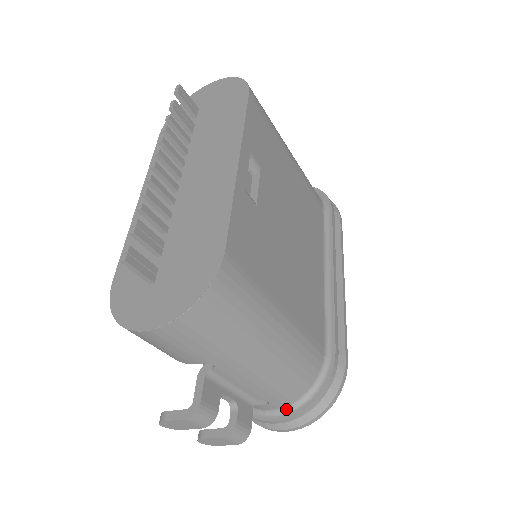
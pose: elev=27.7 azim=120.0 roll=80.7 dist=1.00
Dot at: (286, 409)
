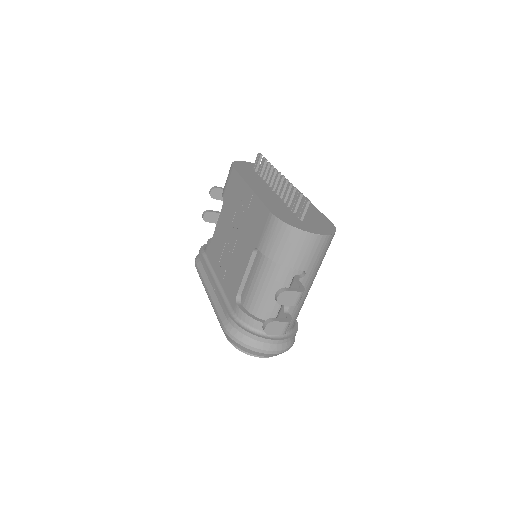
Dot at: (282, 335)
